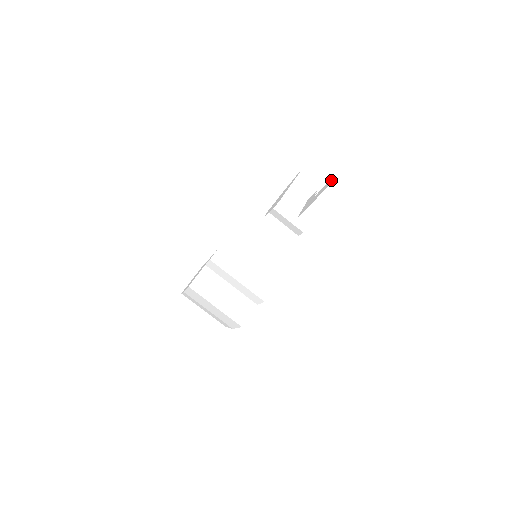
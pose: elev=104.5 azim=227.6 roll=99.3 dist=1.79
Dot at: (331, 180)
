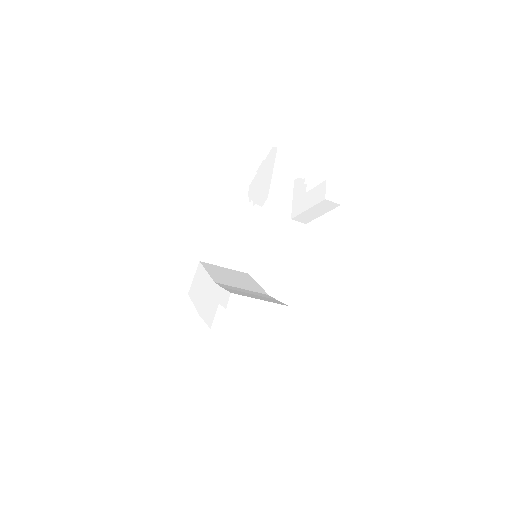
Dot at: (325, 188)
